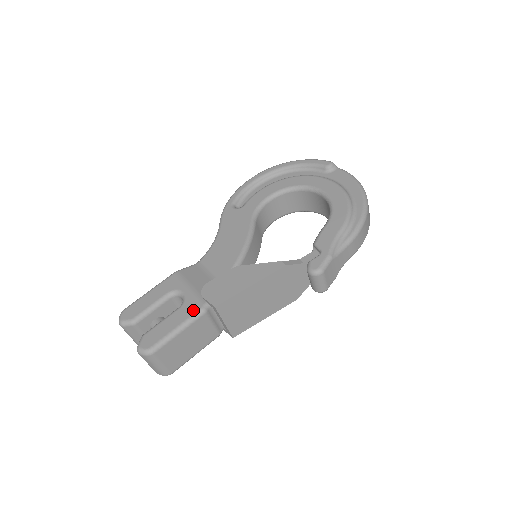
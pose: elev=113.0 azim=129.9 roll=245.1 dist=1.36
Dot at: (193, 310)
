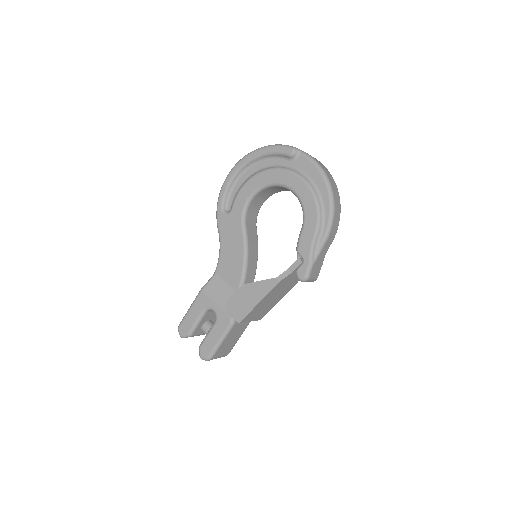
Dot at: (225, 325)
